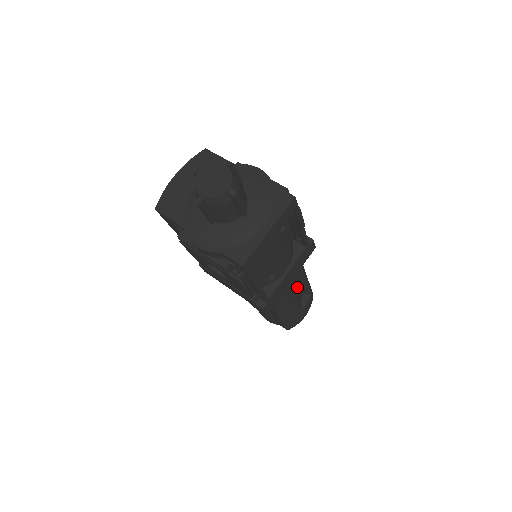
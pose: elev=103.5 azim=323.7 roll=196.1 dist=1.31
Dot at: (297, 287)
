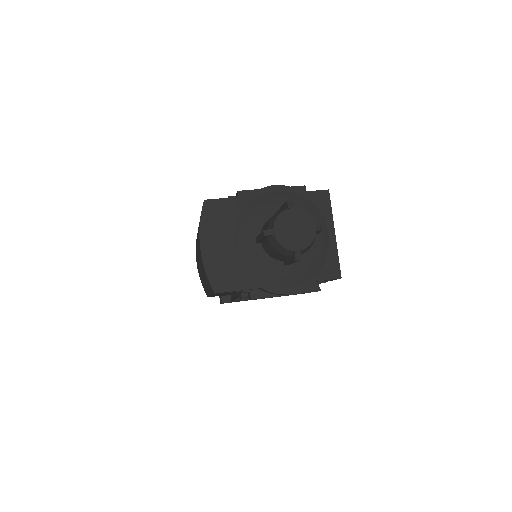
Dot at: occluded
